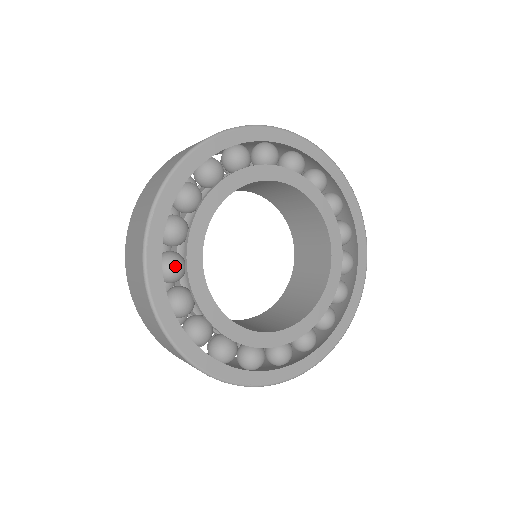
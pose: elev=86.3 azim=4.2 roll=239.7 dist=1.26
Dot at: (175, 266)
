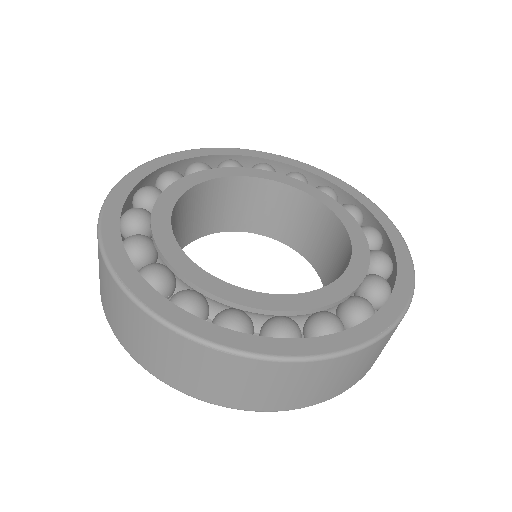
Dot at: (188, 296)
